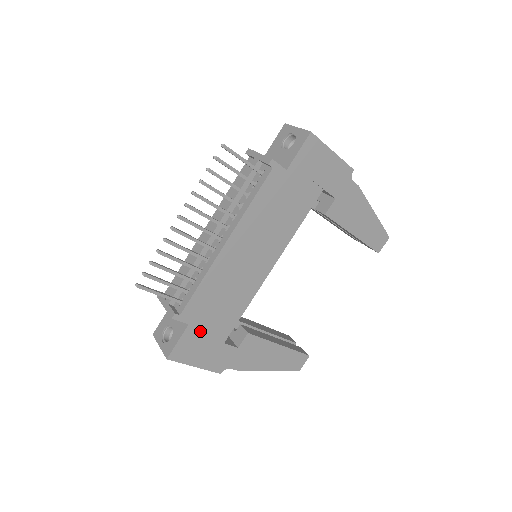
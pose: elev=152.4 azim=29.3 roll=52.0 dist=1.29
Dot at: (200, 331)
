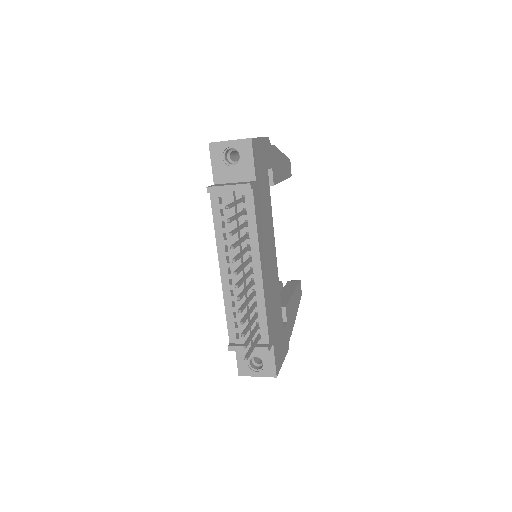
Dot at: (276, 339)
